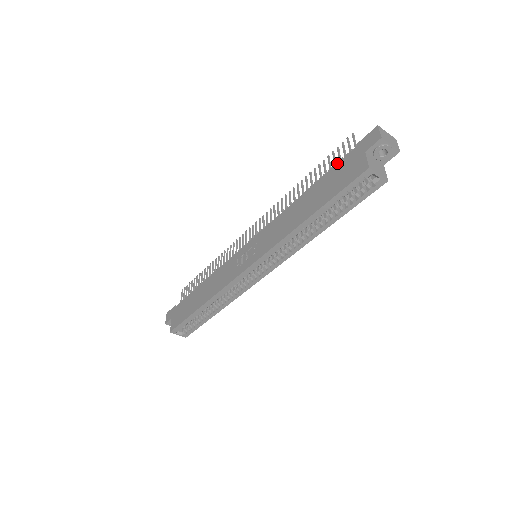
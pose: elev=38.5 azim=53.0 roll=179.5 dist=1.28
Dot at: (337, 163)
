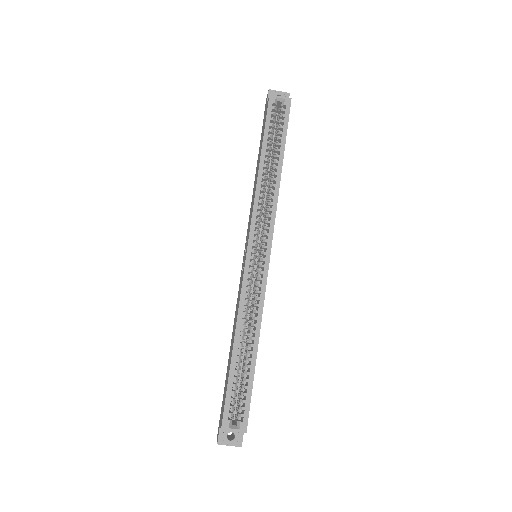
Dot at: (261, 135)
